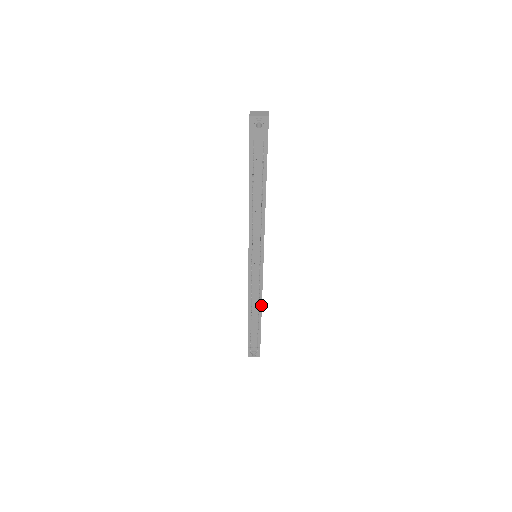
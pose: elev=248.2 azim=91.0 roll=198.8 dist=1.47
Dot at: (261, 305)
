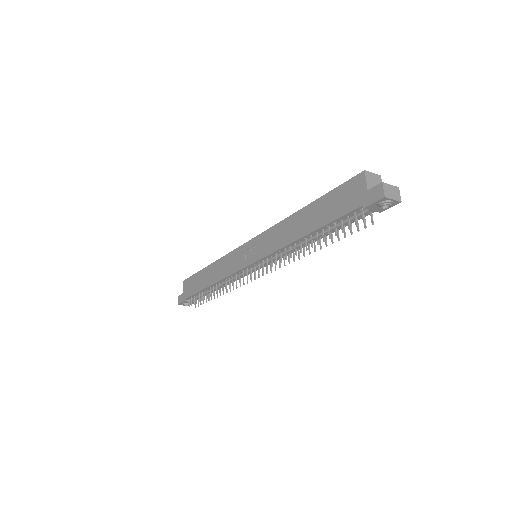
Dot at: (228, 284)
